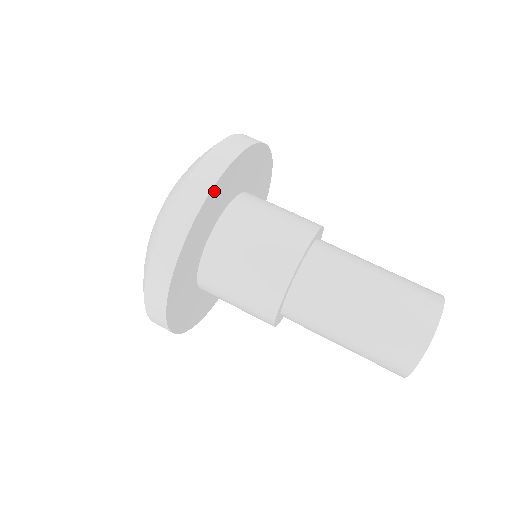
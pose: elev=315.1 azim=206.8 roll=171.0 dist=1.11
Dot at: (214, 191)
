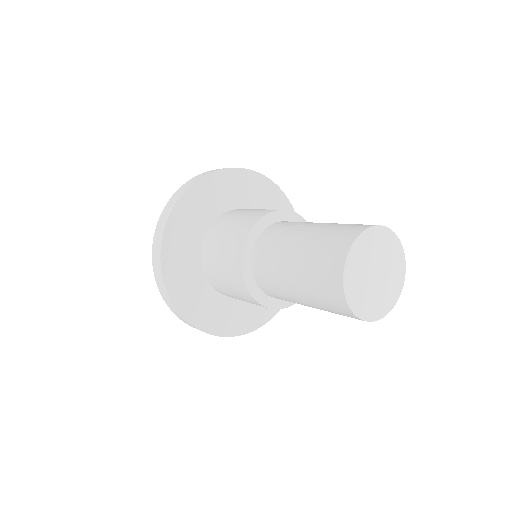
Dot at: (205, 182)
